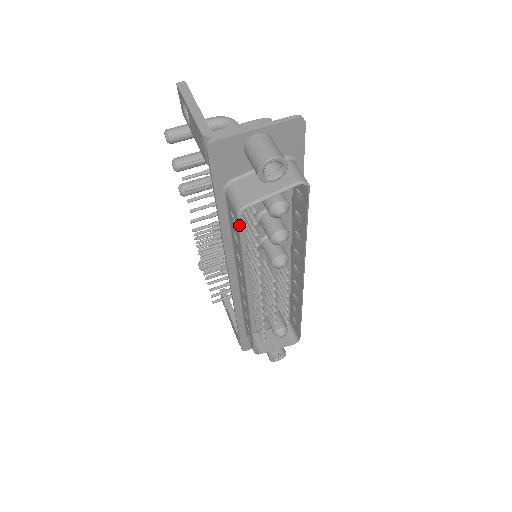
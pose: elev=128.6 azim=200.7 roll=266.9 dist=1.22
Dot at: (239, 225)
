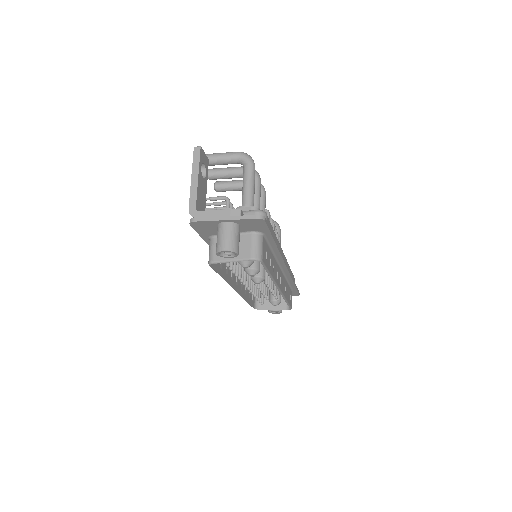
Dot at: (212, 268)
